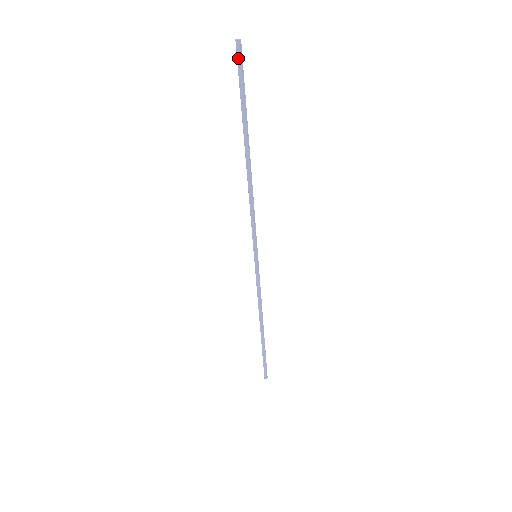
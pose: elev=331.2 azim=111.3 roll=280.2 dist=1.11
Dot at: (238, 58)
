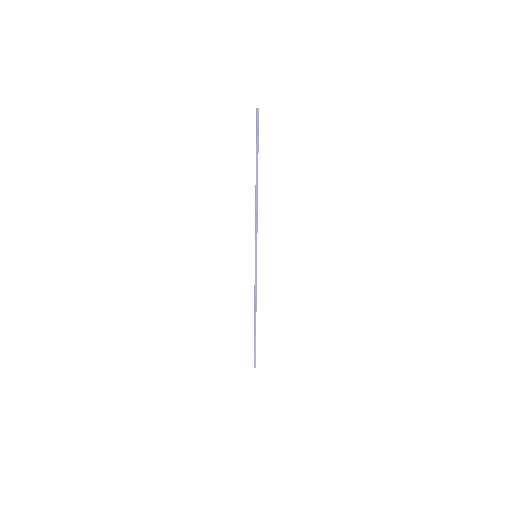
Dot at: (256, 119)
